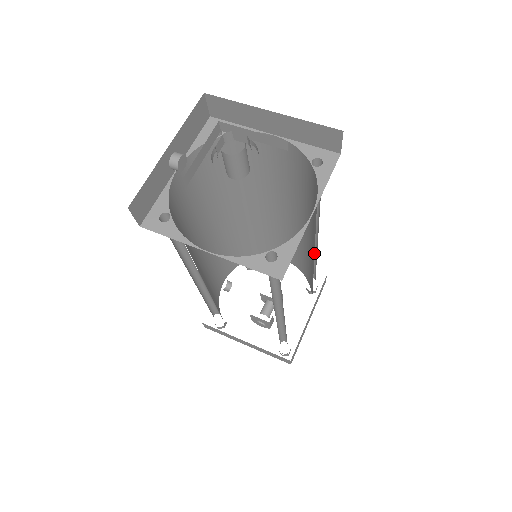
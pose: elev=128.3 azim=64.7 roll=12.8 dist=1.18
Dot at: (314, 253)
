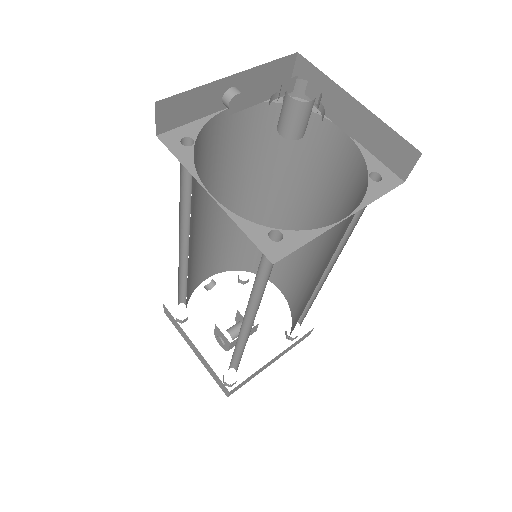
Dot at: (317, 284)
